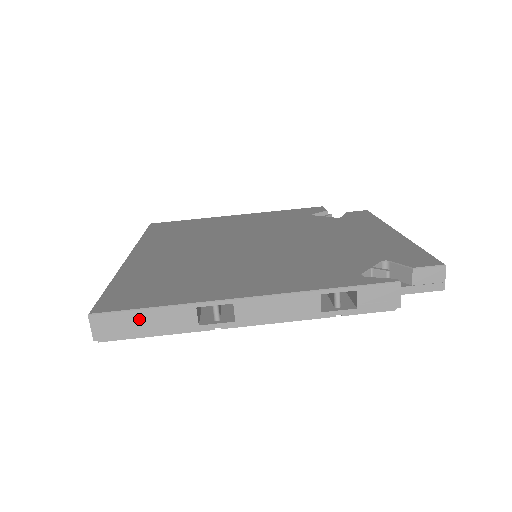
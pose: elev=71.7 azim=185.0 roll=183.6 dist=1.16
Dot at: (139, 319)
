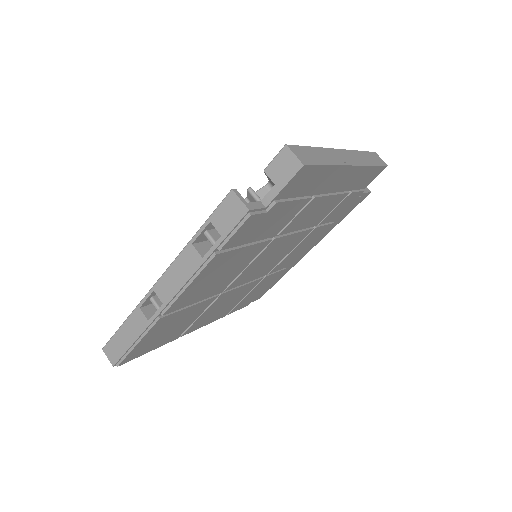
Dot at: (122, 336)
